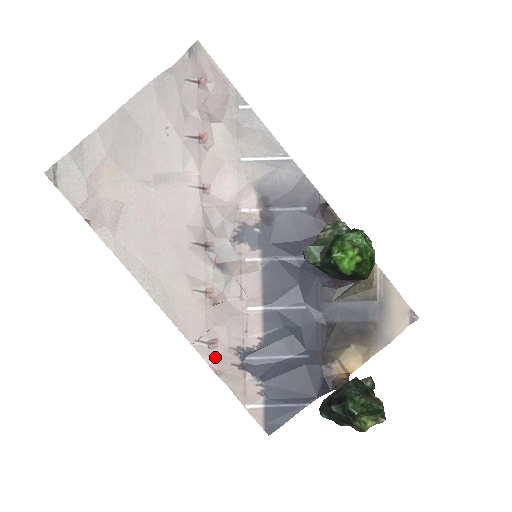
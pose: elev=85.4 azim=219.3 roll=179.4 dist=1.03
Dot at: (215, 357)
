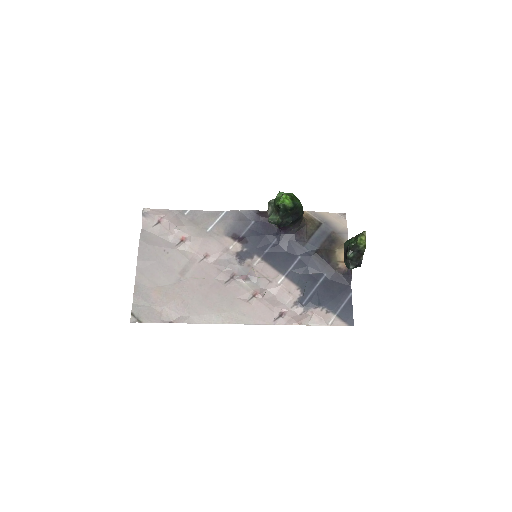
Dot at: (290, 318)
